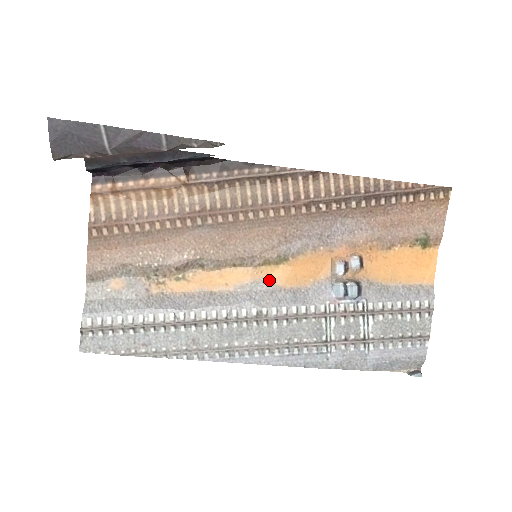
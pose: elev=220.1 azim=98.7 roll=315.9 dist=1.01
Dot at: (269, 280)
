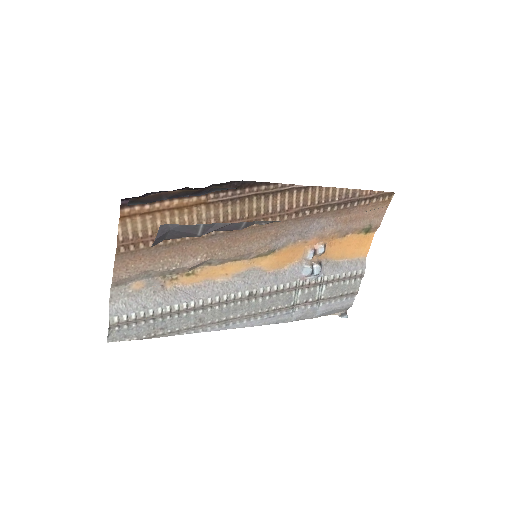
Dot at: (258, 267)
